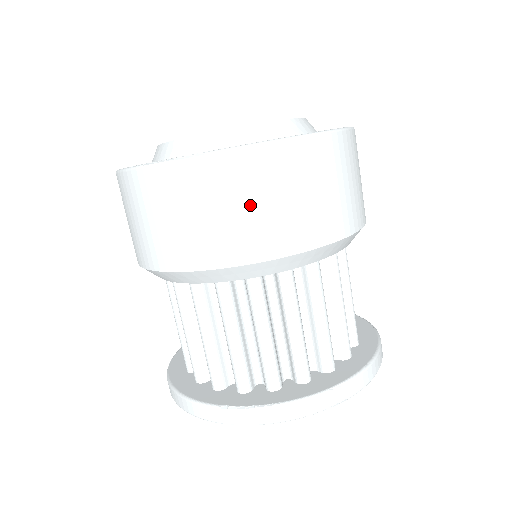
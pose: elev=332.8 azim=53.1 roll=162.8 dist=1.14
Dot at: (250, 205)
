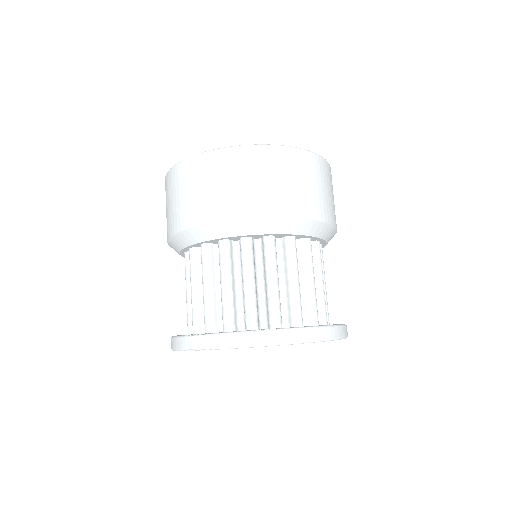
Dot at: (217, 184)
